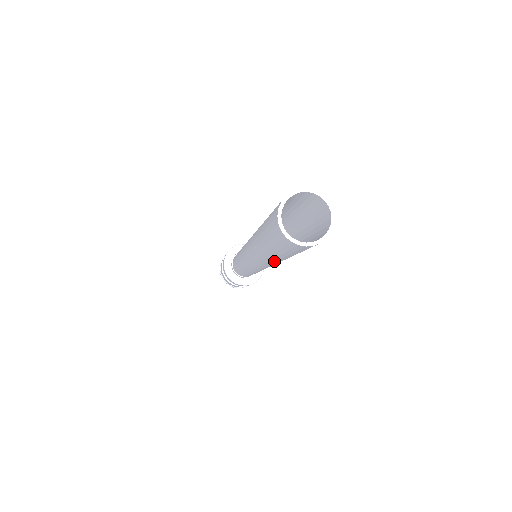
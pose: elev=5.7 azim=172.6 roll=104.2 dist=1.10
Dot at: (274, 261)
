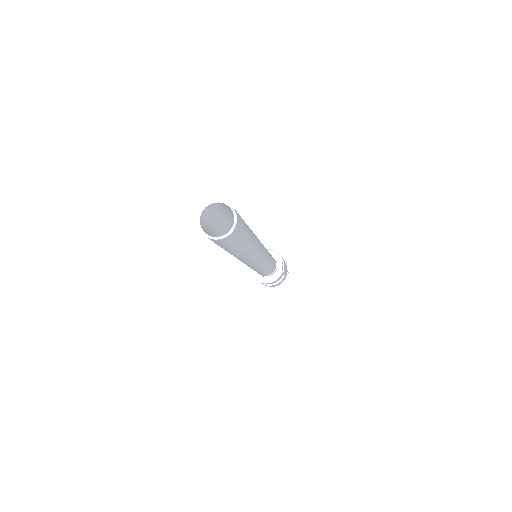
Dot at: (251, 250)
